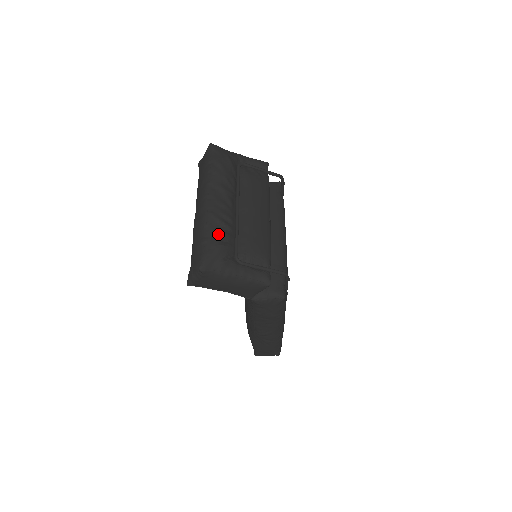
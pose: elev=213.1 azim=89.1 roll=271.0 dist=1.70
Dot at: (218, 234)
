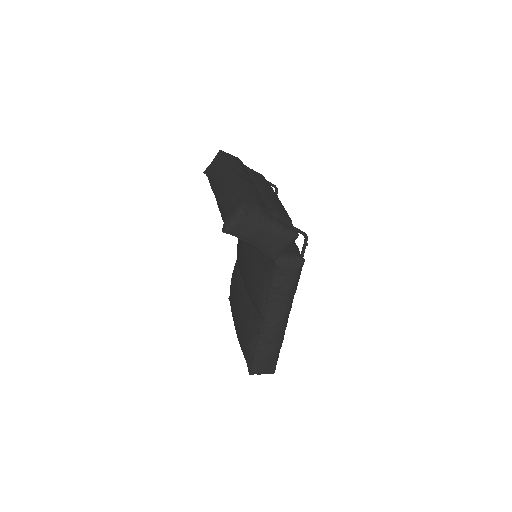
Dot at: (250, 189)
